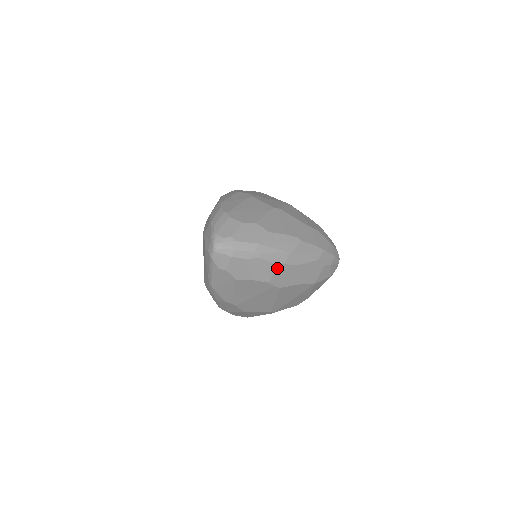
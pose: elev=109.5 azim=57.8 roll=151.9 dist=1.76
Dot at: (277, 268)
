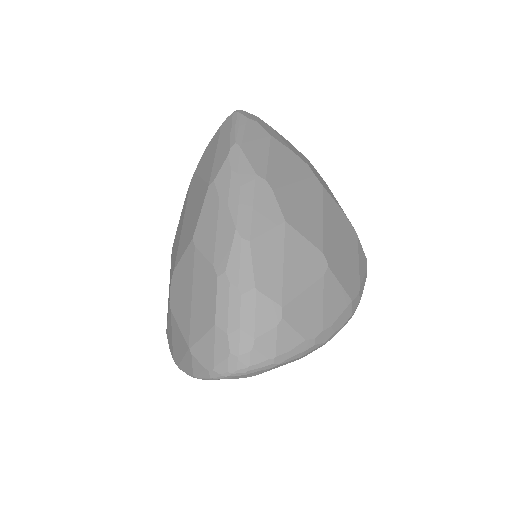
Dot at: (309, 162)
